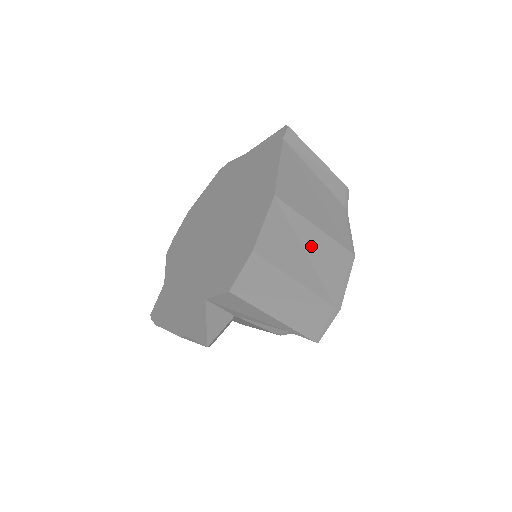
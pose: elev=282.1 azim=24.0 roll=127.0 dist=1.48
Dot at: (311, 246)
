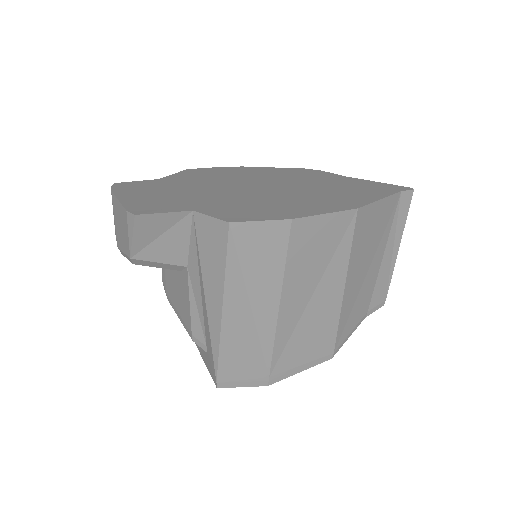
Dot at: (322, 295)
